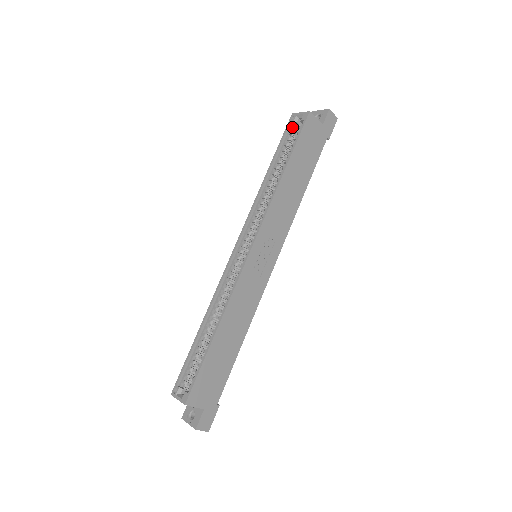
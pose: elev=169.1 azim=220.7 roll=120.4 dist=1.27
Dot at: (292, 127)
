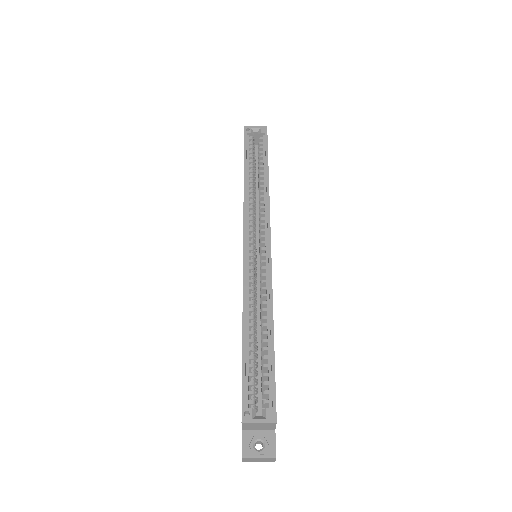
Dot at: (250, 138)
